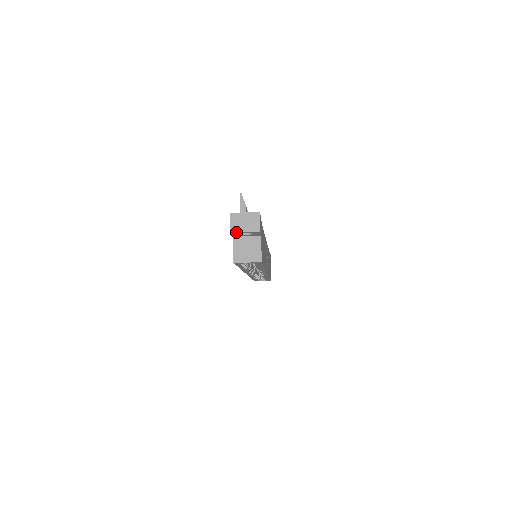
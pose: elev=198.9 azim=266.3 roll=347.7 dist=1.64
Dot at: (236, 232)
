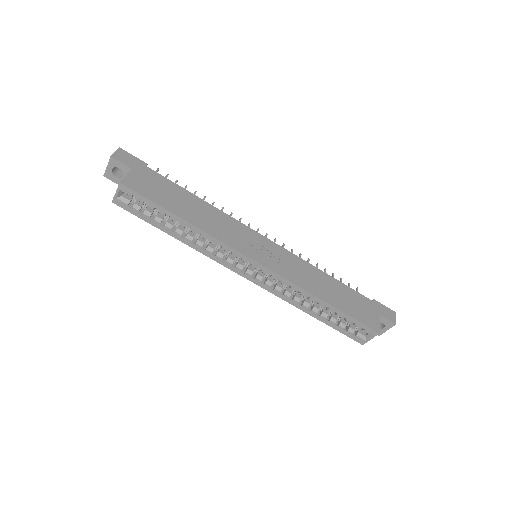
Dot at: (105, 172)
